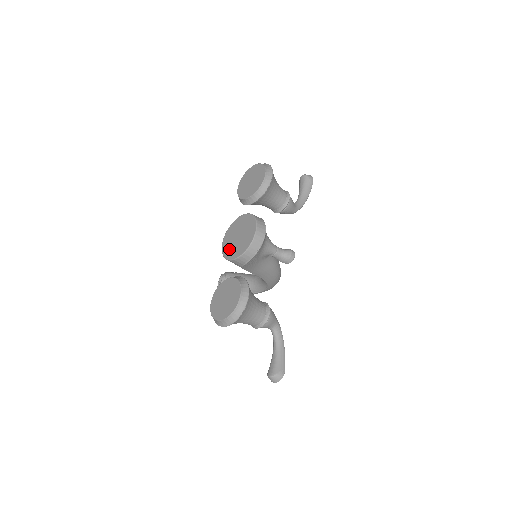
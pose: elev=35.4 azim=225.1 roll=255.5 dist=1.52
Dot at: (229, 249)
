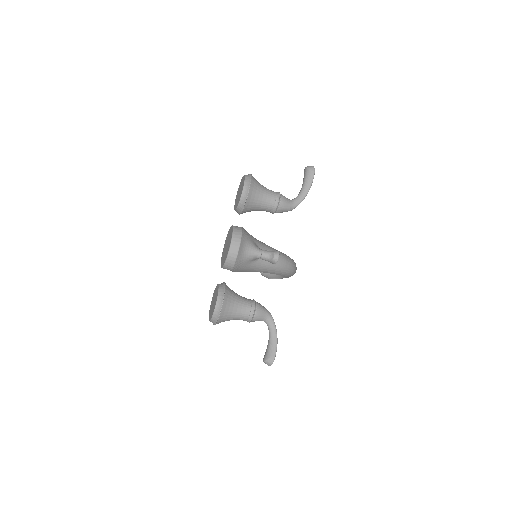
Dot at: (222, 257)
